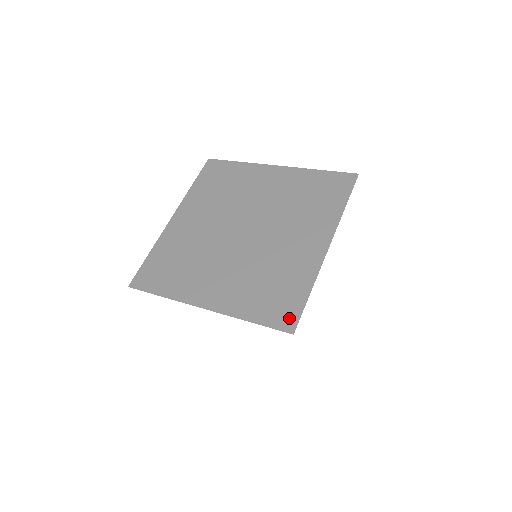
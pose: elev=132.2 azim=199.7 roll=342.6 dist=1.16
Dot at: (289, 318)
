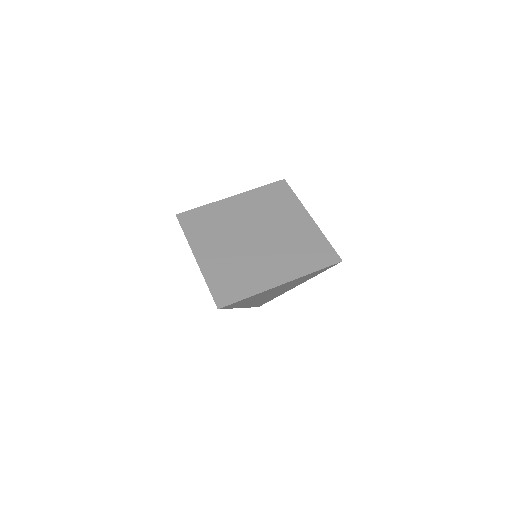
Dot at: (332, 256)
